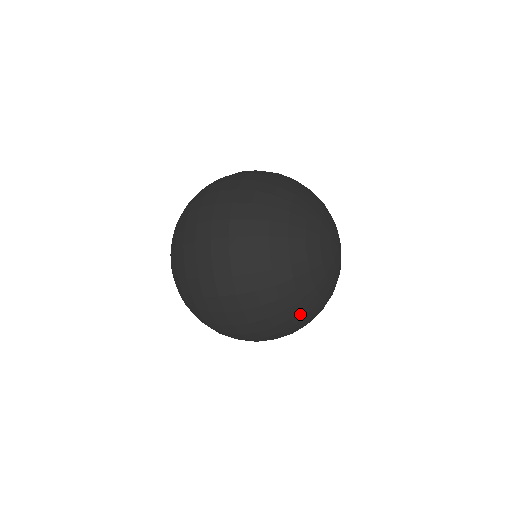
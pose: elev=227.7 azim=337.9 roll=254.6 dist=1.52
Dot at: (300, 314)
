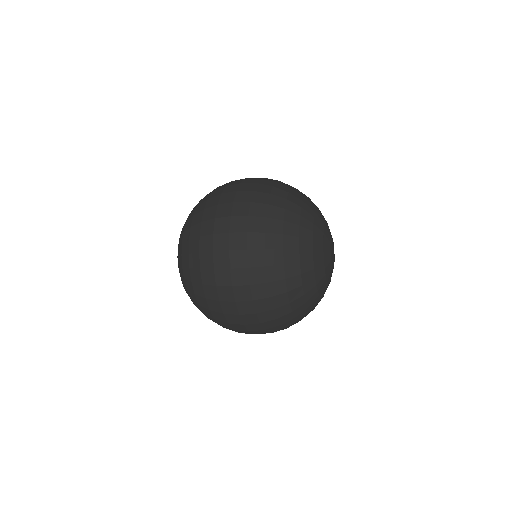
Dot at: (300, 308)
